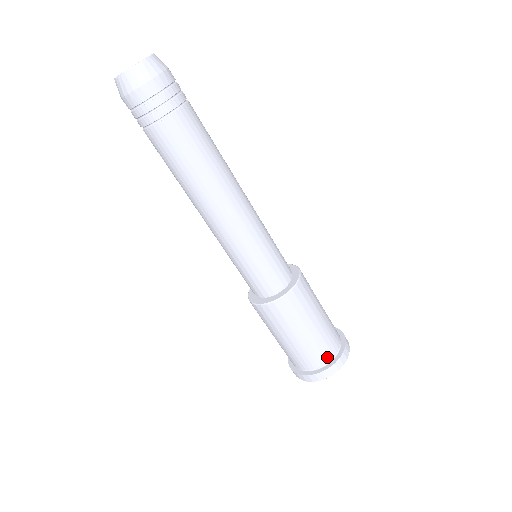
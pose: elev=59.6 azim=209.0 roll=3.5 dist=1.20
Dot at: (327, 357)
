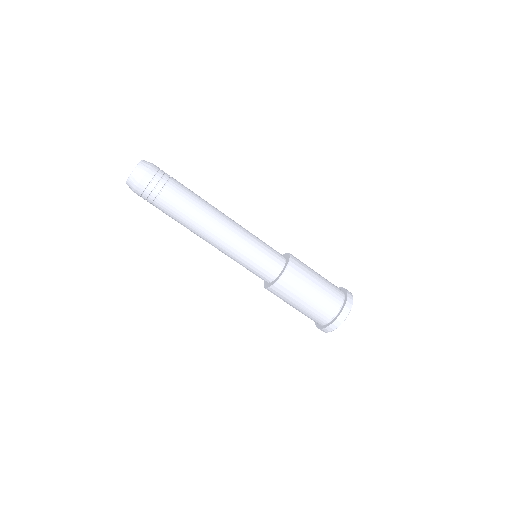
Dot at: (340, 296)
